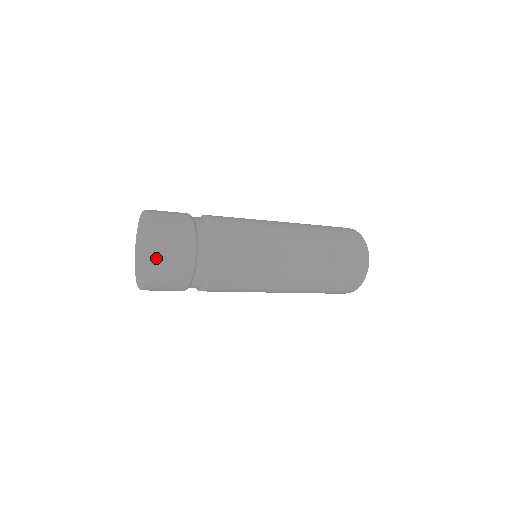
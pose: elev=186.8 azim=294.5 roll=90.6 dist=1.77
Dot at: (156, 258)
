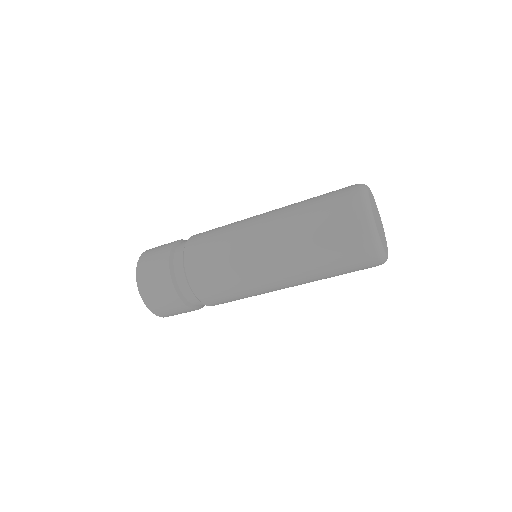
Dot at: (143, 290)
